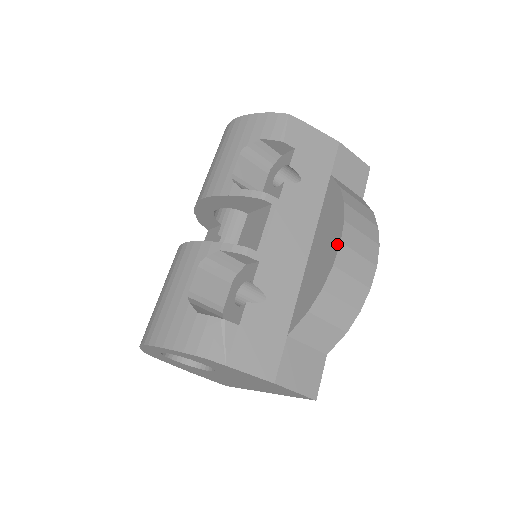
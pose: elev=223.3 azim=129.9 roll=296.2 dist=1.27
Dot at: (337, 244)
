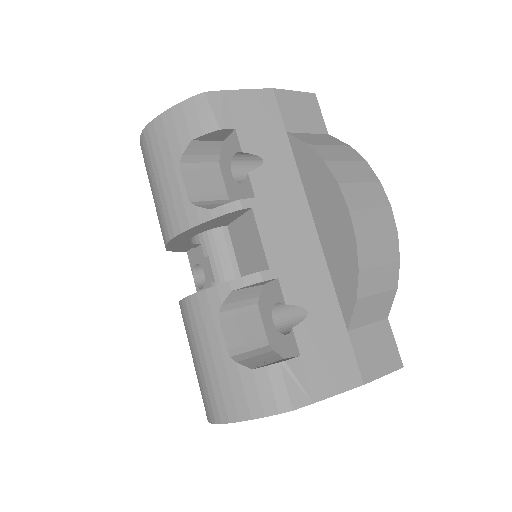
Dot at: (346, 214)
